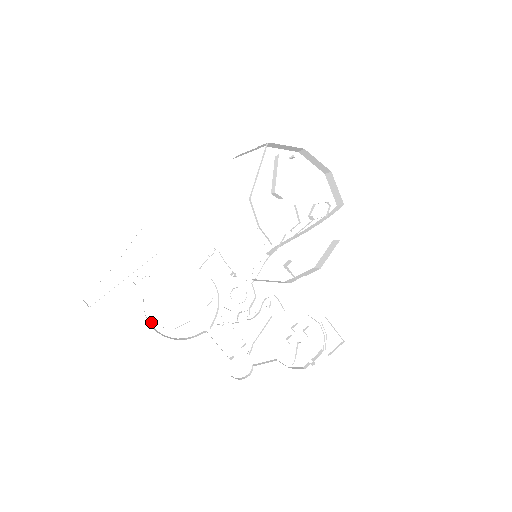
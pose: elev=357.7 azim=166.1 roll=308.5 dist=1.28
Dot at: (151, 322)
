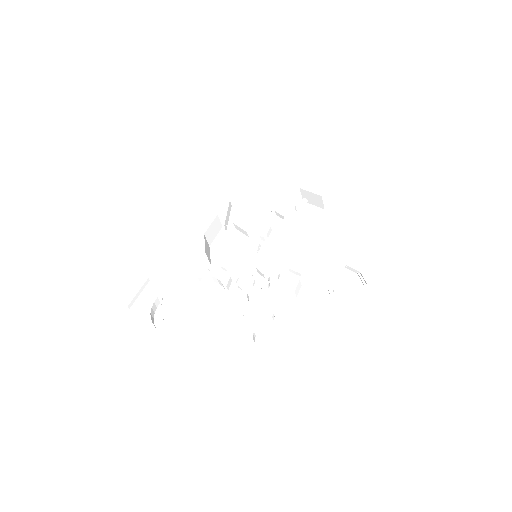
Dot at: (162, 332)
